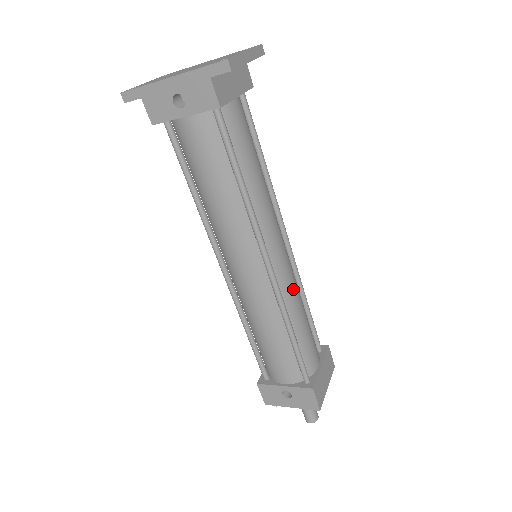
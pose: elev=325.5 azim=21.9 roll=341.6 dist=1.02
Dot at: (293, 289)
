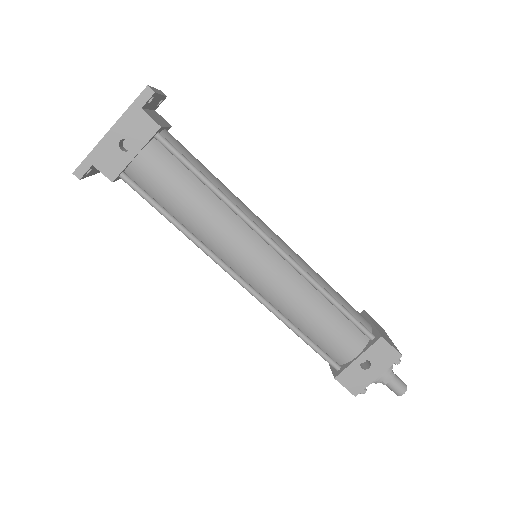
Dot at: (303, 262)
